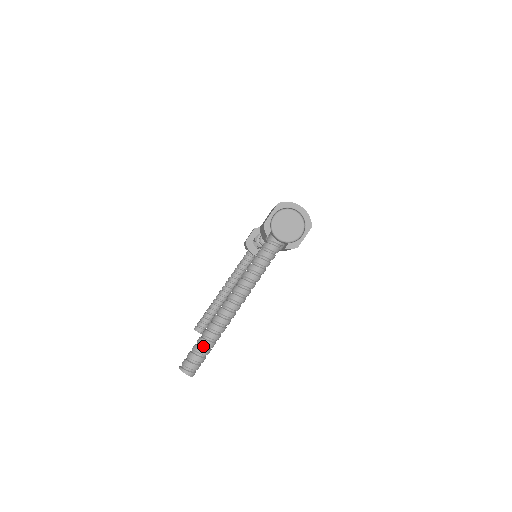
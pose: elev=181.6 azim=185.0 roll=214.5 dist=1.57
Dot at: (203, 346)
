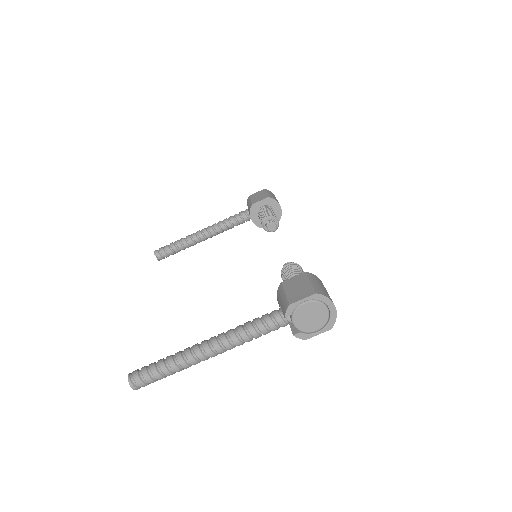
Dot at: (162, 373)
